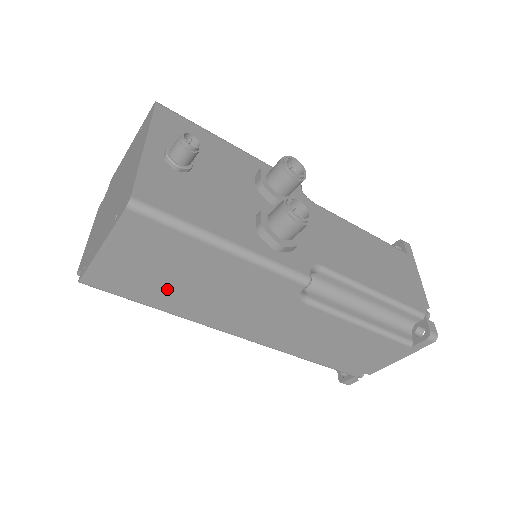
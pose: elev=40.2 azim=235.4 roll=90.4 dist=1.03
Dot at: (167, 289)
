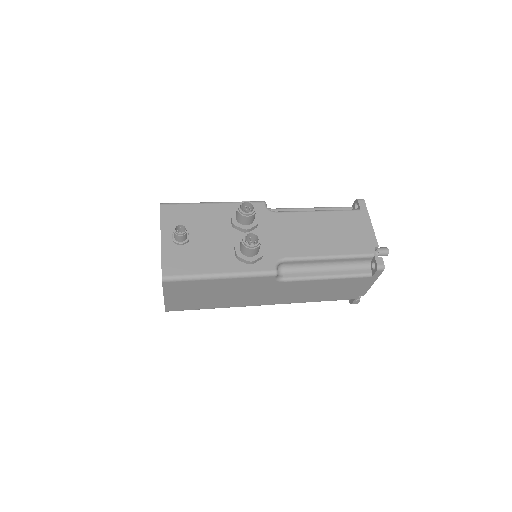
Dot at: (208, 300)
